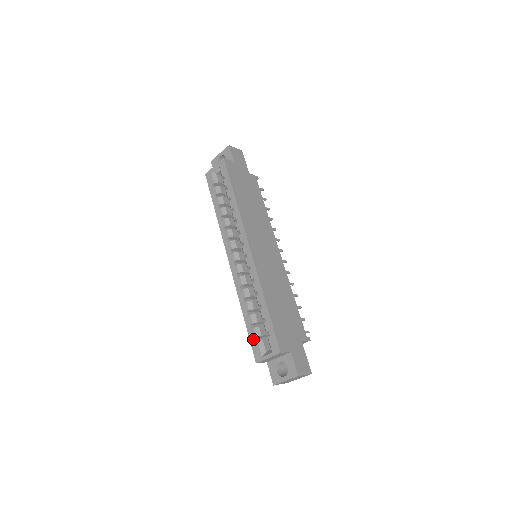
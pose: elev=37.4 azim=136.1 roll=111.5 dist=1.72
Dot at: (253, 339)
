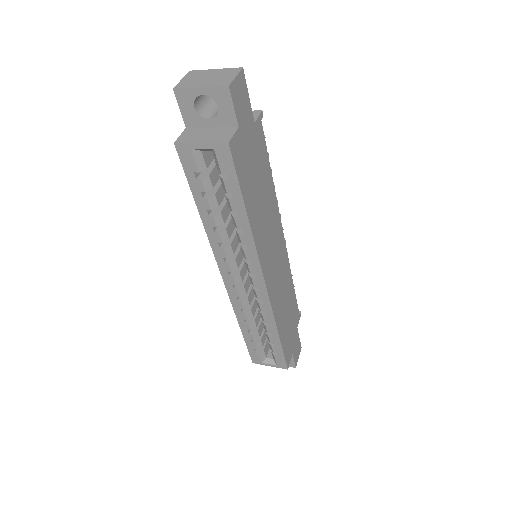
Dot at: (252, 350)
